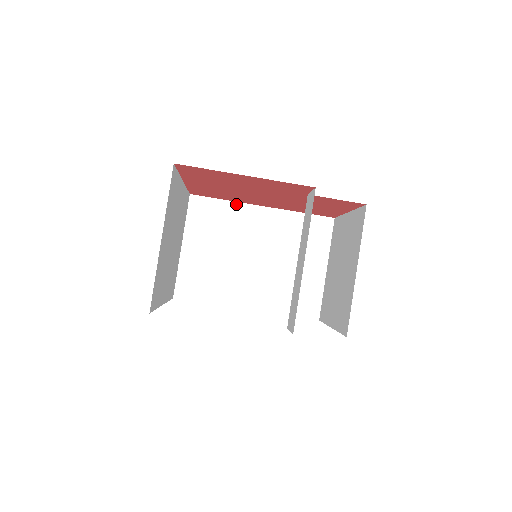
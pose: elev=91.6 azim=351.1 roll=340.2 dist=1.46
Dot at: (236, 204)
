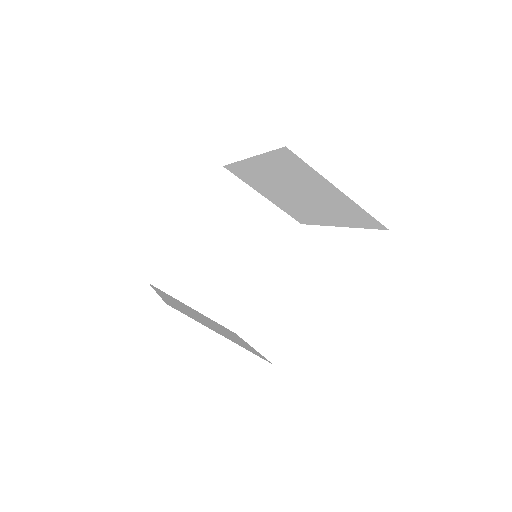
Dot at: (240, 163)
